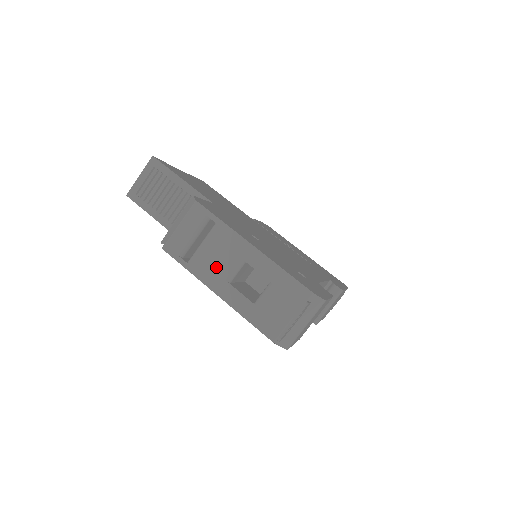
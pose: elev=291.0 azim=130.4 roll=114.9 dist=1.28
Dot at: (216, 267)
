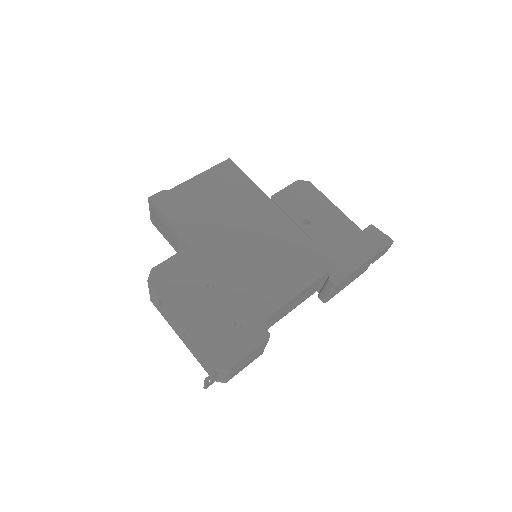
Dot at: (173, 325)
